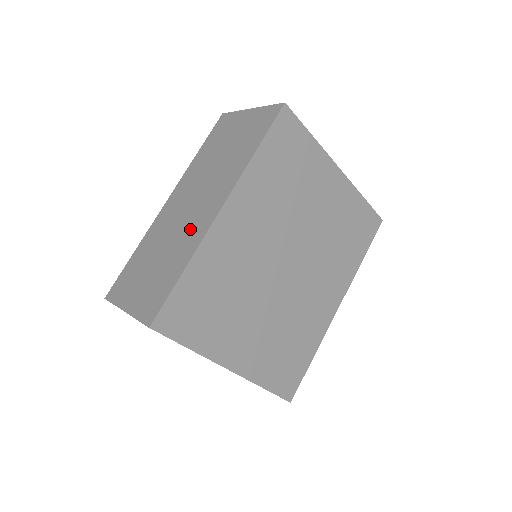
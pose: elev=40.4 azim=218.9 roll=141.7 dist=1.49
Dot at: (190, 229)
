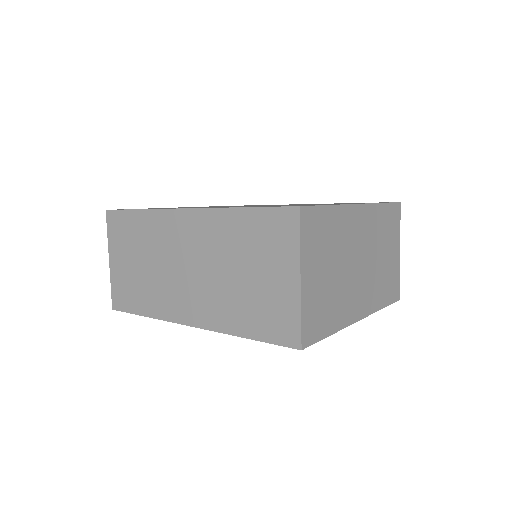
Dot at: (169, 293)
